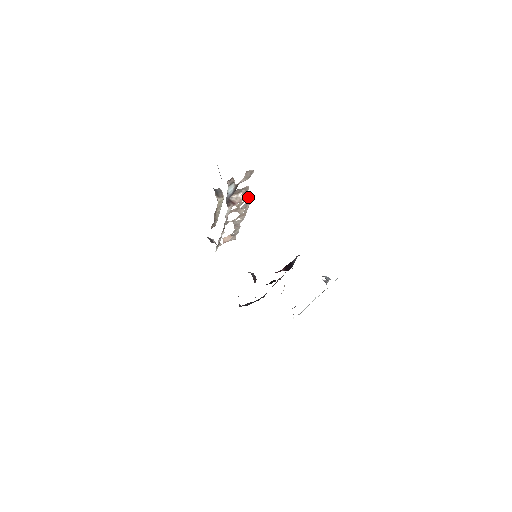
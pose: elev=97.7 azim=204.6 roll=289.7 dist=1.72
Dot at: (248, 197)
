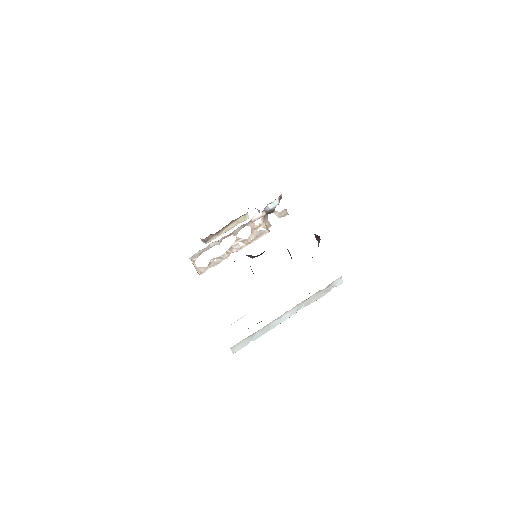
Dot at: occluded
